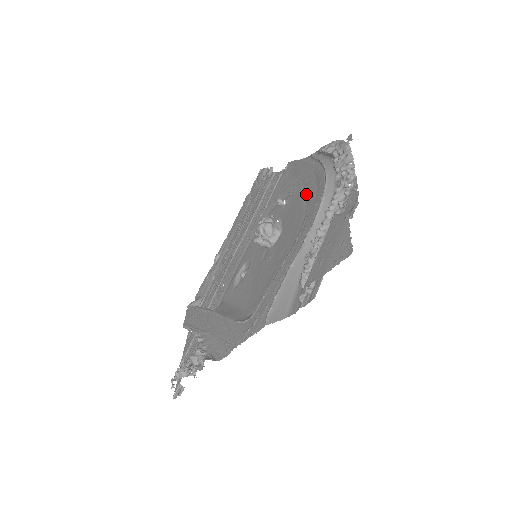
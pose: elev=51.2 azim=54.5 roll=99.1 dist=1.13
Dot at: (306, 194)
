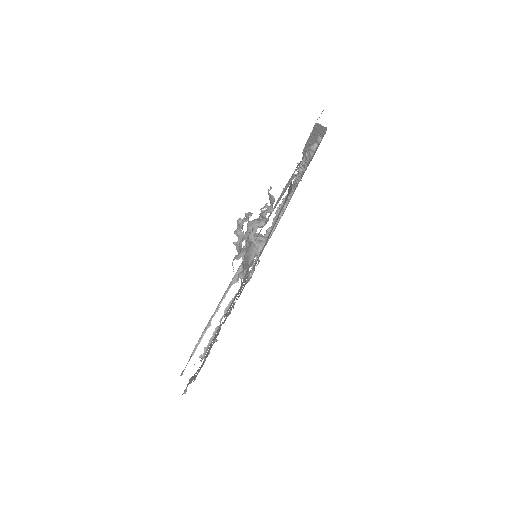
Dot at: occluded
